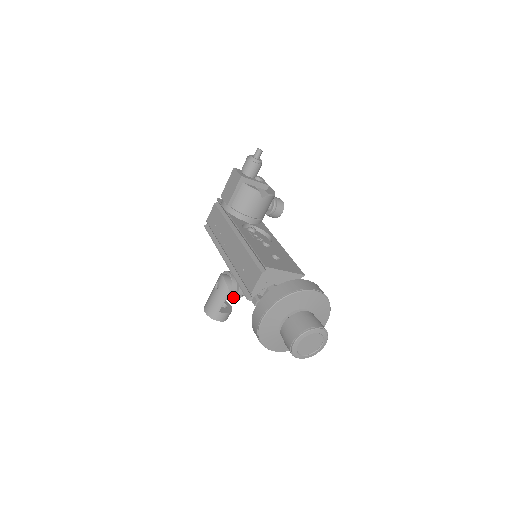
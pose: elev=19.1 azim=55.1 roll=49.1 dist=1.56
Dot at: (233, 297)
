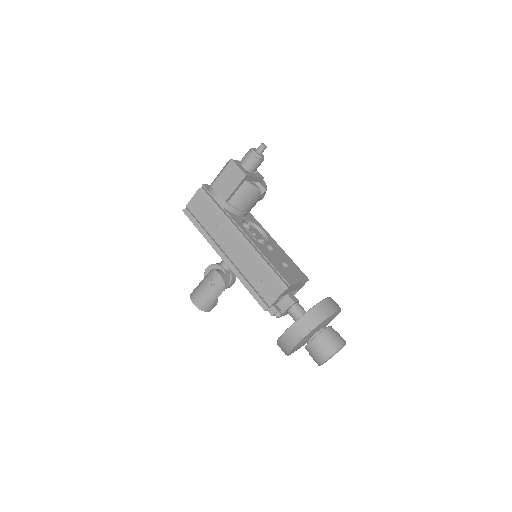
Dot at: occluded
